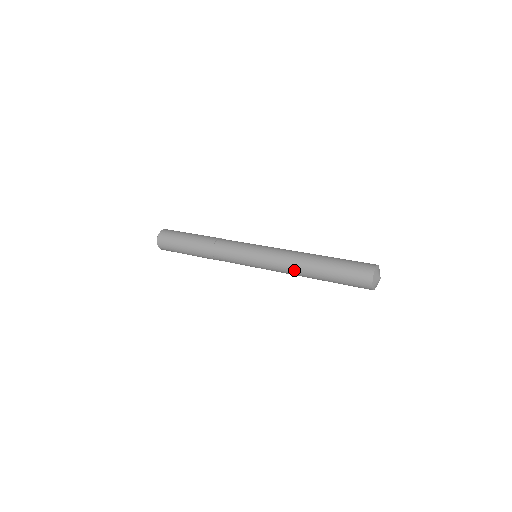
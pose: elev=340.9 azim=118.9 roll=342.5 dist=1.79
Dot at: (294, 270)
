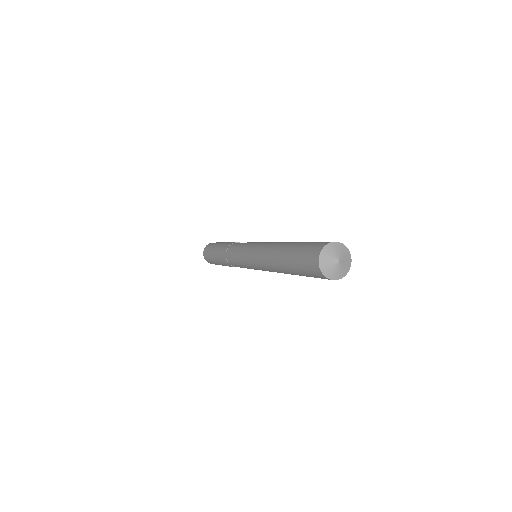
Dot at: occluded
